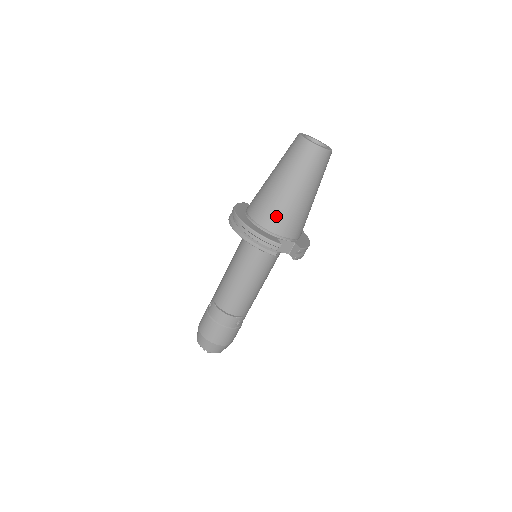
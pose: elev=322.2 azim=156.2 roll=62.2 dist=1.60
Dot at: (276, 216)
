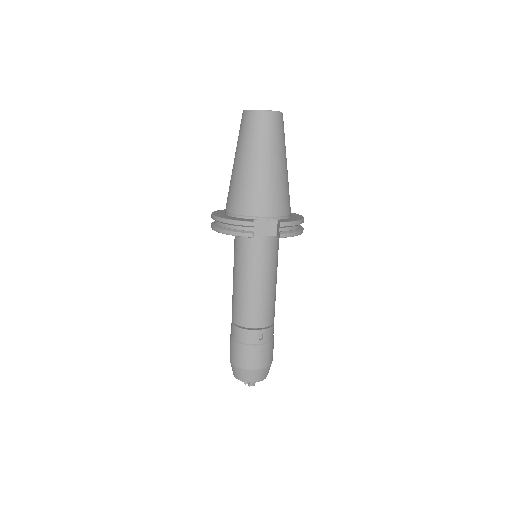
Dot at: (243, 197)
